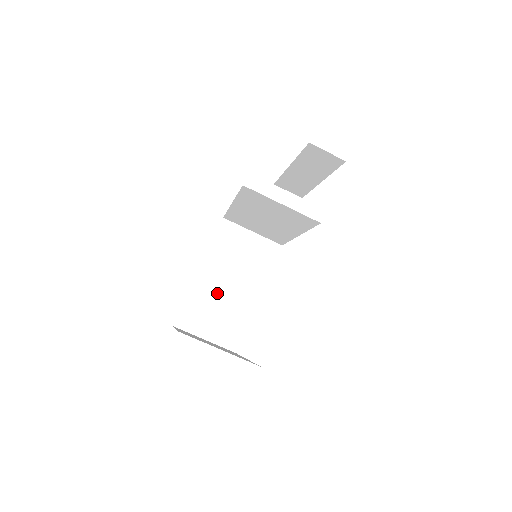
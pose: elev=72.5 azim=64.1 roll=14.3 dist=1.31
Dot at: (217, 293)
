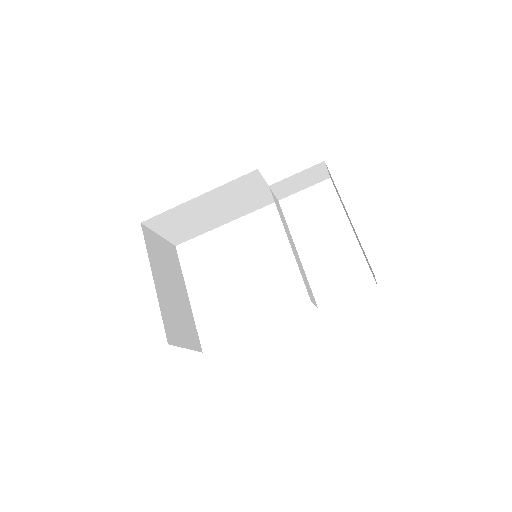
Dot at: (197, 213)
